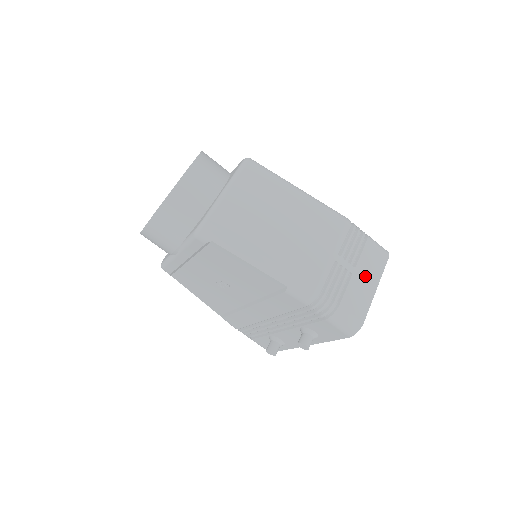
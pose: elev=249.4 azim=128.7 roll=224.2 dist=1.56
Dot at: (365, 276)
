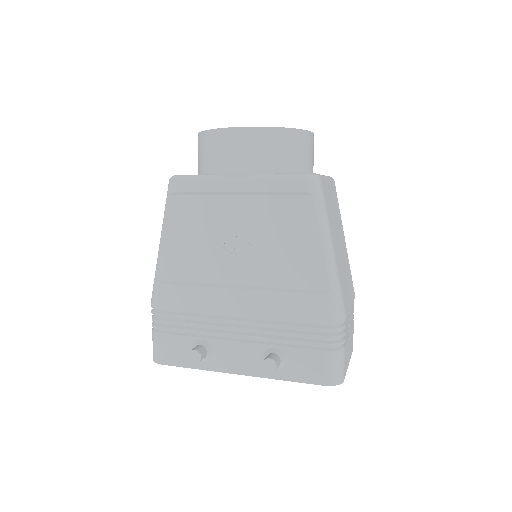
Dot at: occluded
